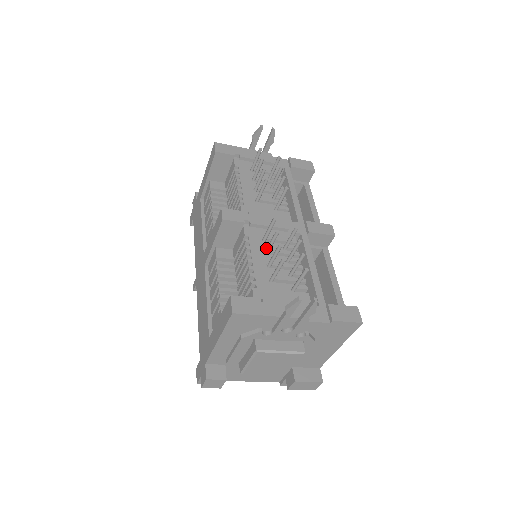
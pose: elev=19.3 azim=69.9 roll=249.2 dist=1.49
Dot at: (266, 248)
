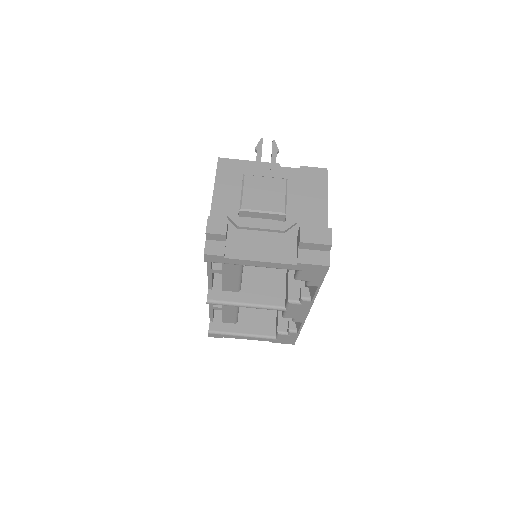
Dot at: occluded
